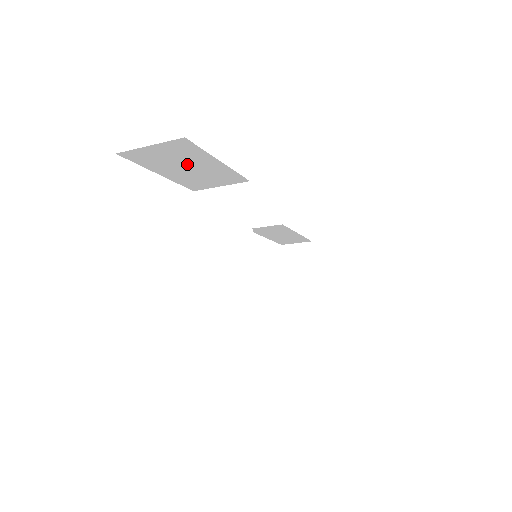
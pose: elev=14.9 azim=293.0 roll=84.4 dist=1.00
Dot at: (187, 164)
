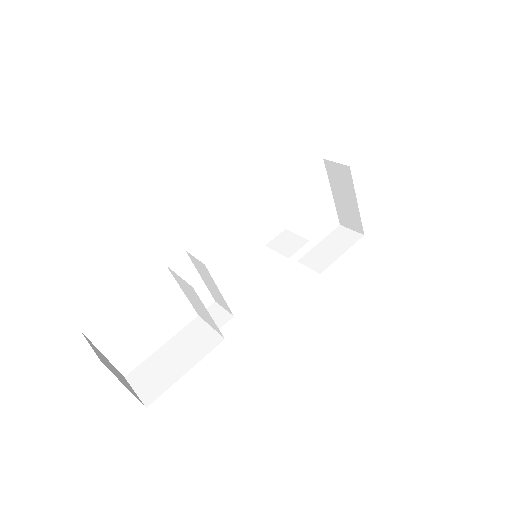
Dot at: occluded
